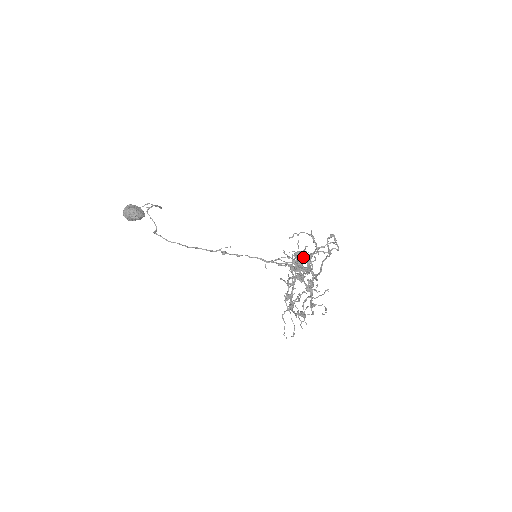
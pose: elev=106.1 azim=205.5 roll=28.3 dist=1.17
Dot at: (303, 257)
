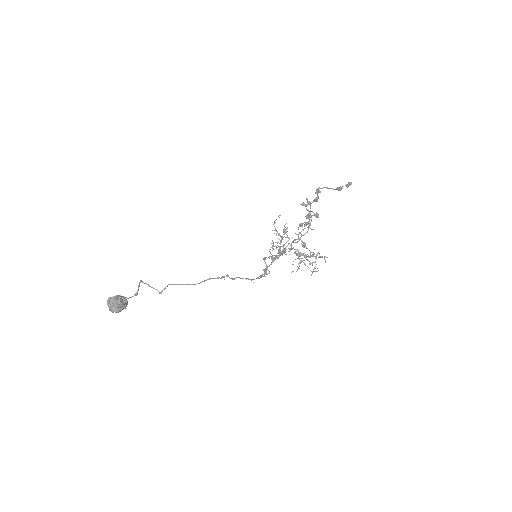
Dot at: (303, 204)
